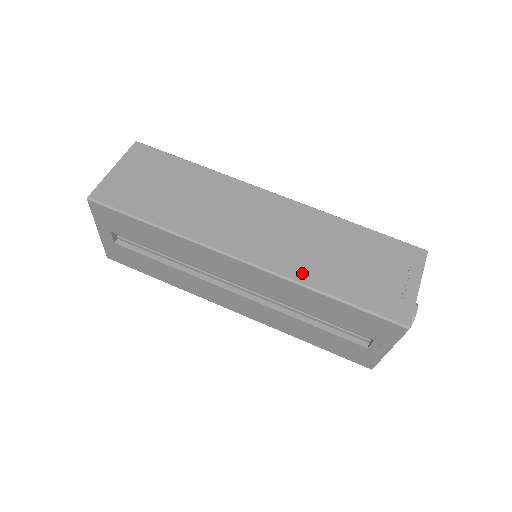
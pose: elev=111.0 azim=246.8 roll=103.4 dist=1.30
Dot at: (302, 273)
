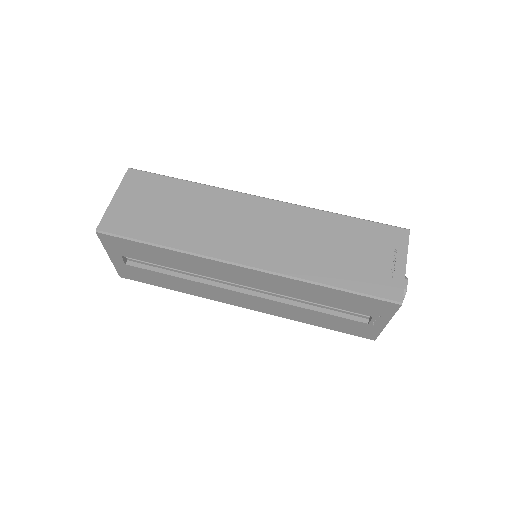
Dot at: (300, 269)
